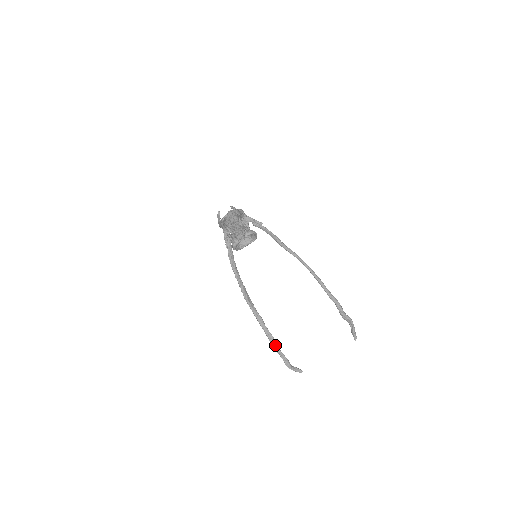
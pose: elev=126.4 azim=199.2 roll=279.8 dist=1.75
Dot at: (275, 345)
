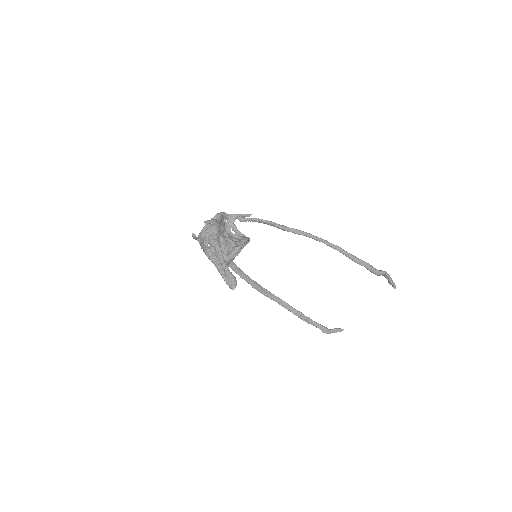
Dot at: (306, 319)
